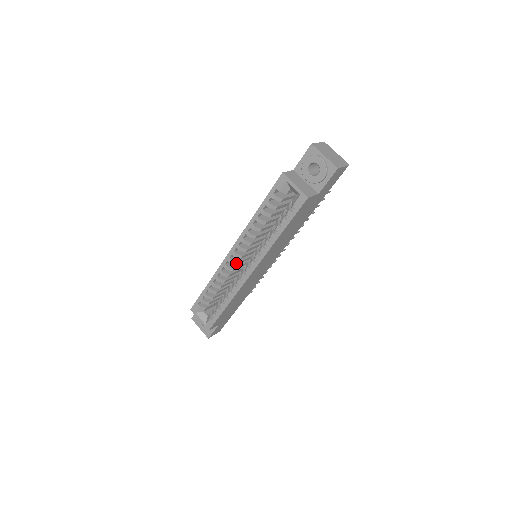
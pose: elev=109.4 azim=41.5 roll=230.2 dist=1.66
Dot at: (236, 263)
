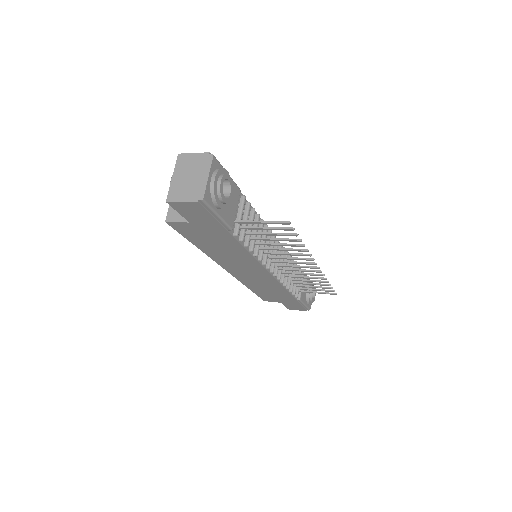
Dot at: occluded
